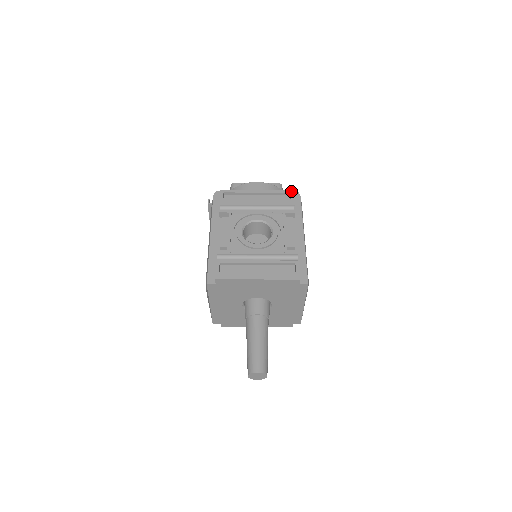
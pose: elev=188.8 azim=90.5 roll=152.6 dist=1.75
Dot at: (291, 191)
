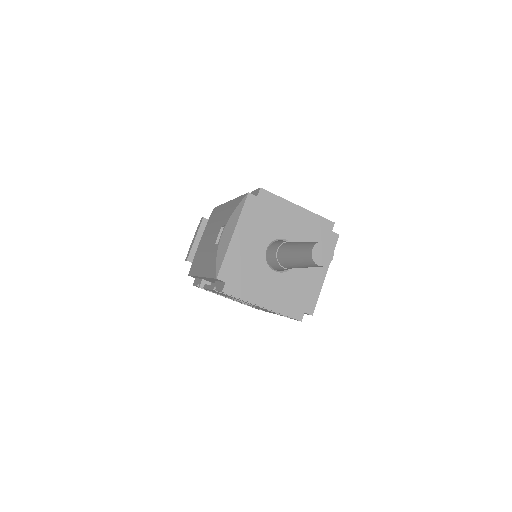
Dot at: occluded
